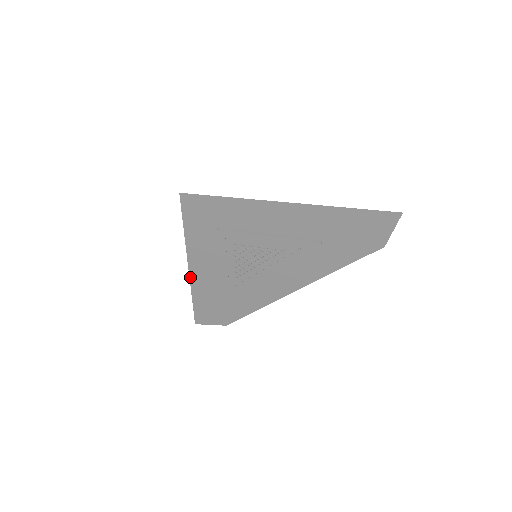
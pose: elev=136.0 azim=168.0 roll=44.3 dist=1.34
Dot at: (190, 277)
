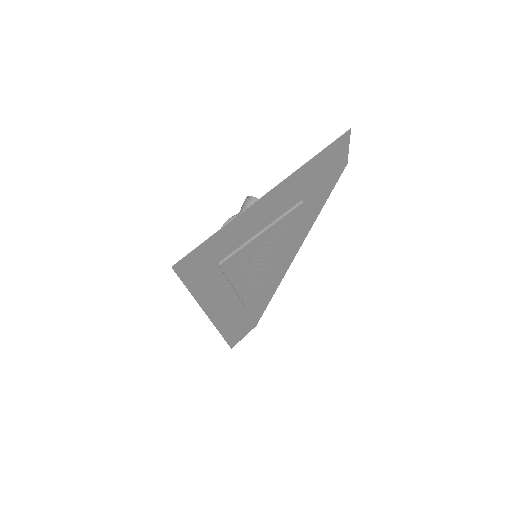
Dot at: (211, 320)
